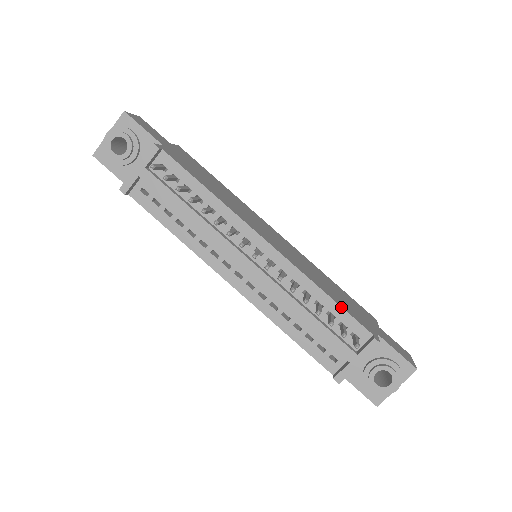
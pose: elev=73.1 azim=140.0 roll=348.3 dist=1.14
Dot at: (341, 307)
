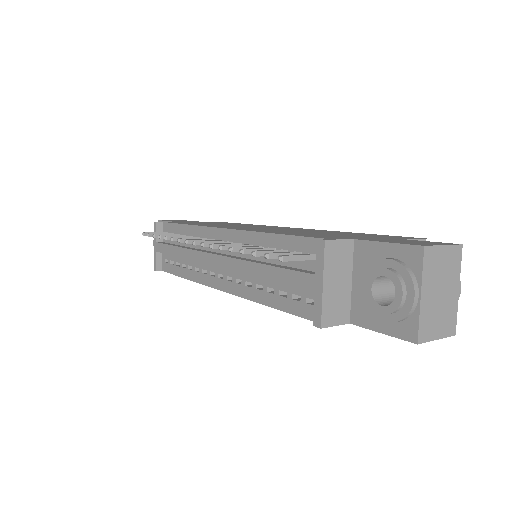
Dot at: (286, 235)
